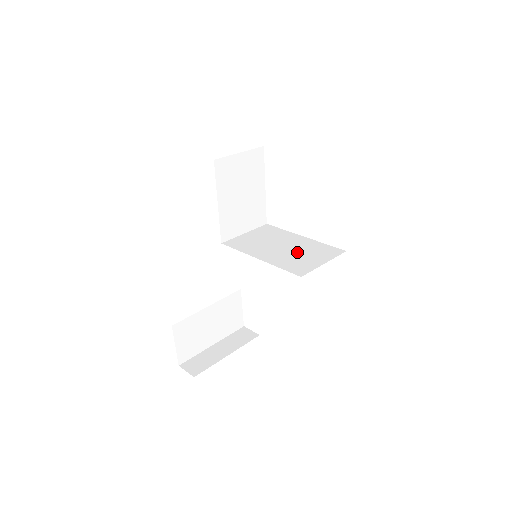
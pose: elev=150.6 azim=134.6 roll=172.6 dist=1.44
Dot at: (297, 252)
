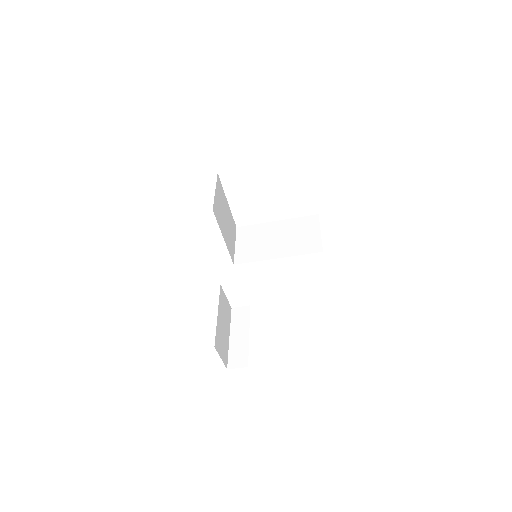
Dot at: (293, 236)
